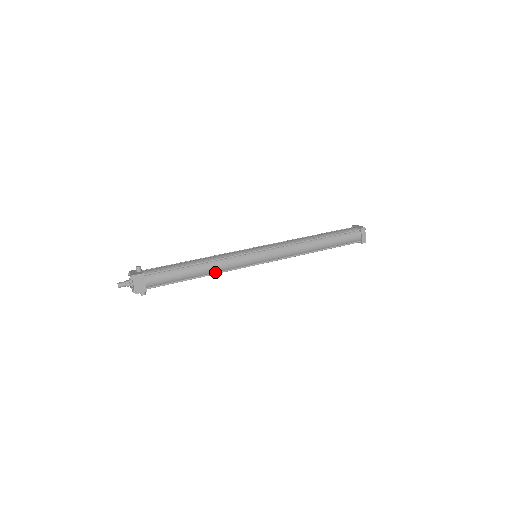
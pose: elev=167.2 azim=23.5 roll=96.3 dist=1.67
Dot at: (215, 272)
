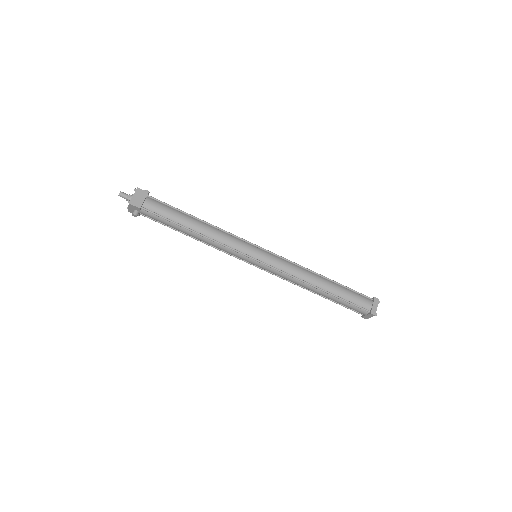
Dot at: (210, 237)
